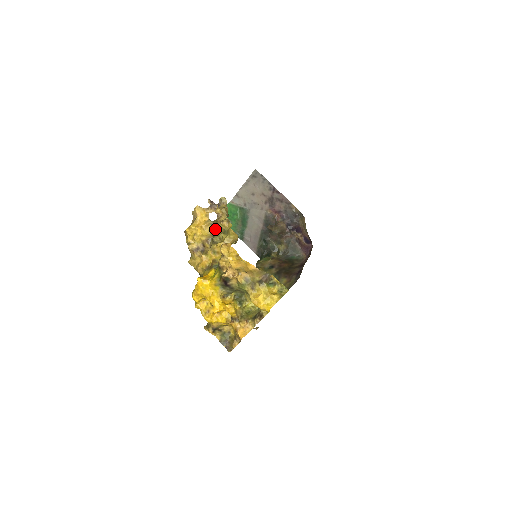
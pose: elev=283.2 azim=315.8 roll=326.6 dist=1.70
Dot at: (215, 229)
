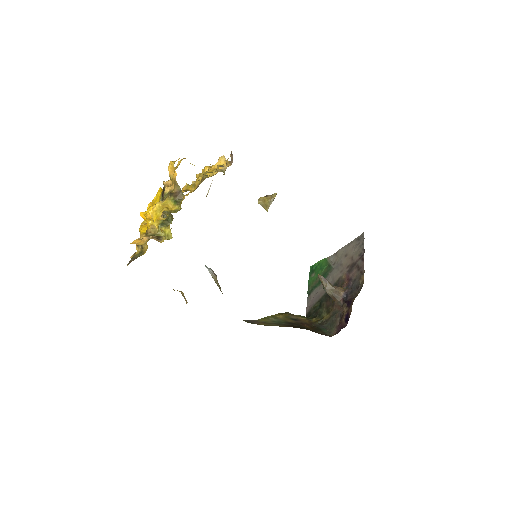
Dot at: (215, 174)
